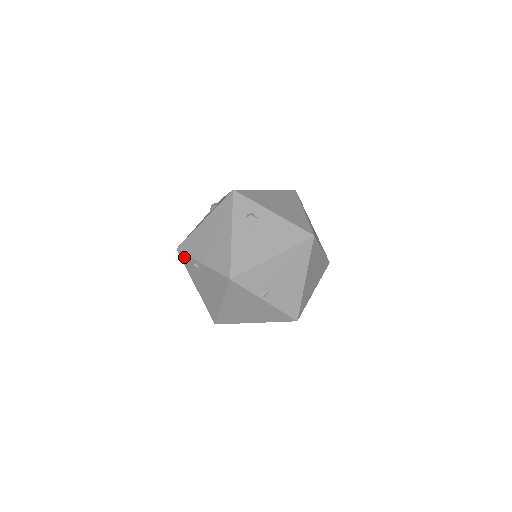
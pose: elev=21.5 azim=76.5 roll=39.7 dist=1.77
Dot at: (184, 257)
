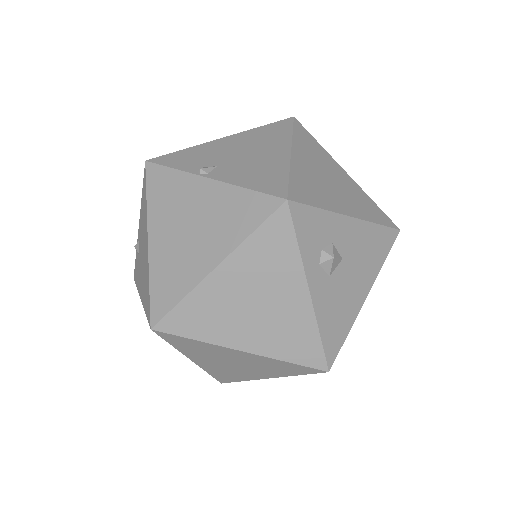
Dot at: (135, 269)
